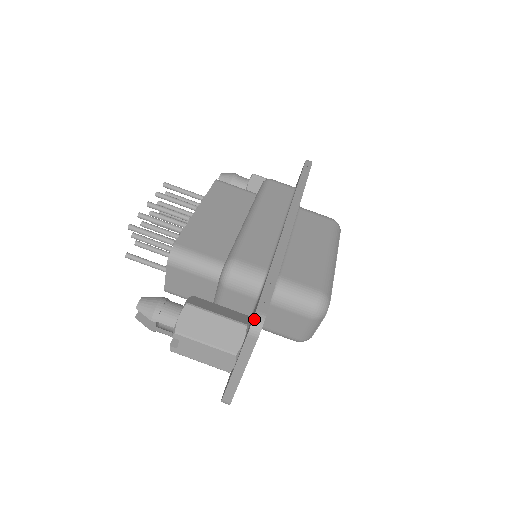
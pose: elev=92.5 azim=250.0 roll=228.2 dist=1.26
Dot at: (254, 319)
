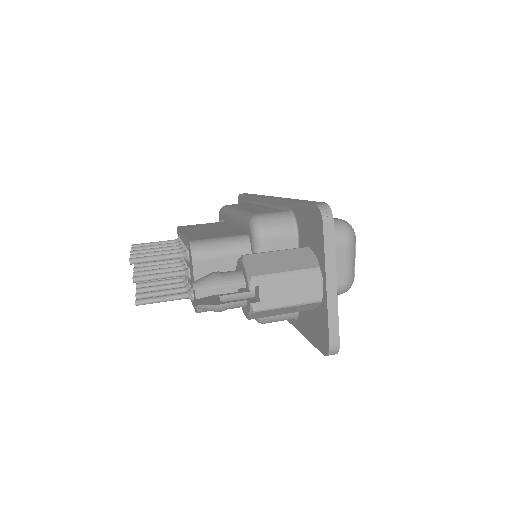
Dot at: (319, 207)
